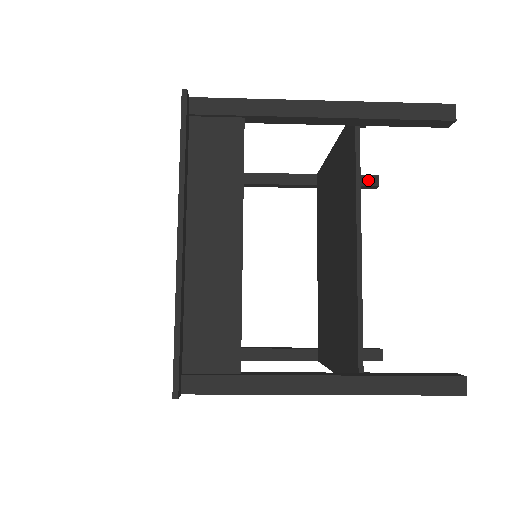
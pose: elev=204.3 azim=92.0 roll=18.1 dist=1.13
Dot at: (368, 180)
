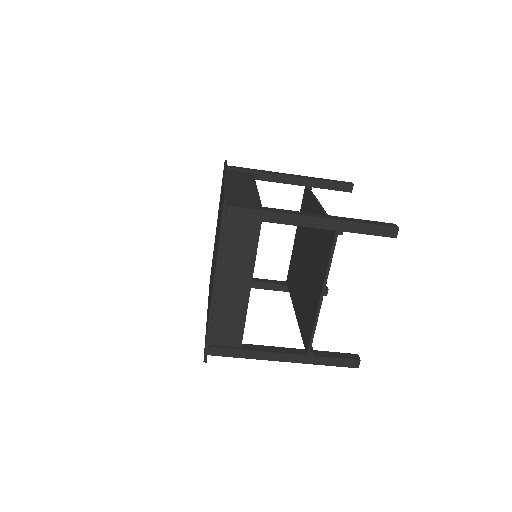
Dot at: occluded
